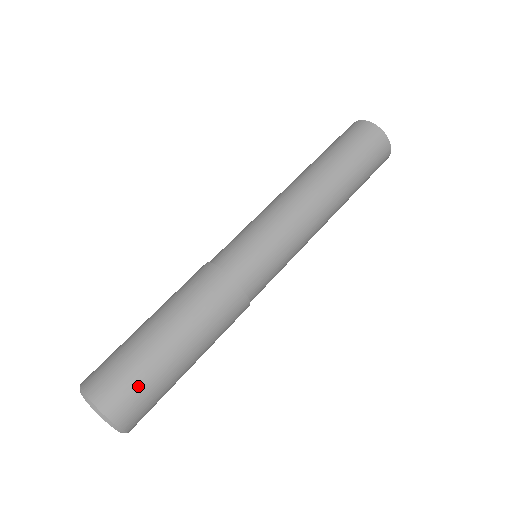
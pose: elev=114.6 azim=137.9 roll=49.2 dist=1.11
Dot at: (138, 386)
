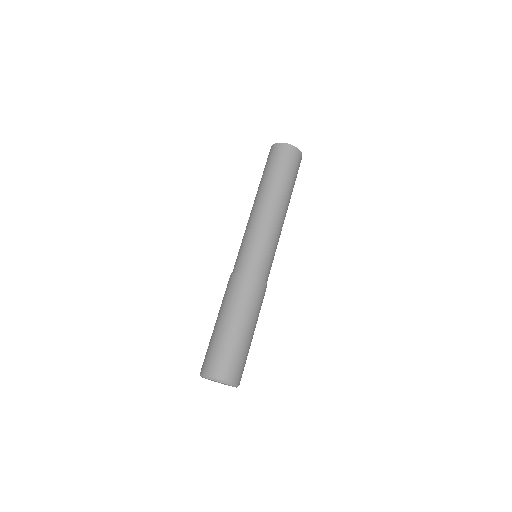
Dot at: (237, 359)
